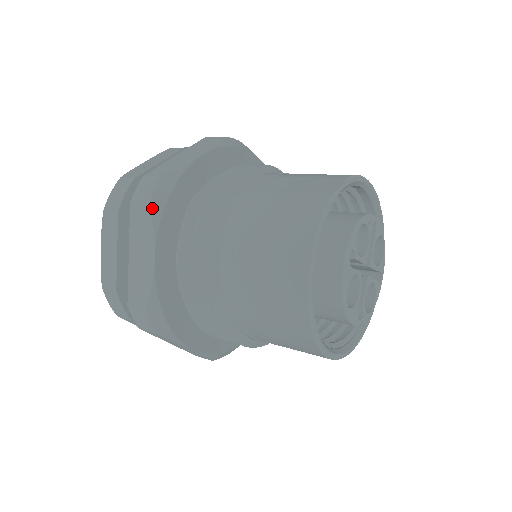
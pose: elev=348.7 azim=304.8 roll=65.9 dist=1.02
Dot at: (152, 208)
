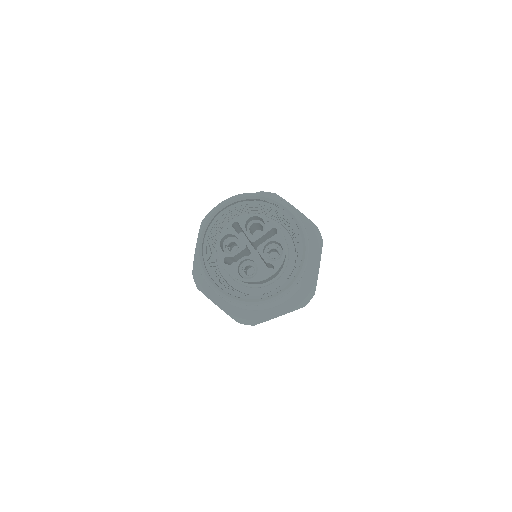
Dot at: (199, 289)
